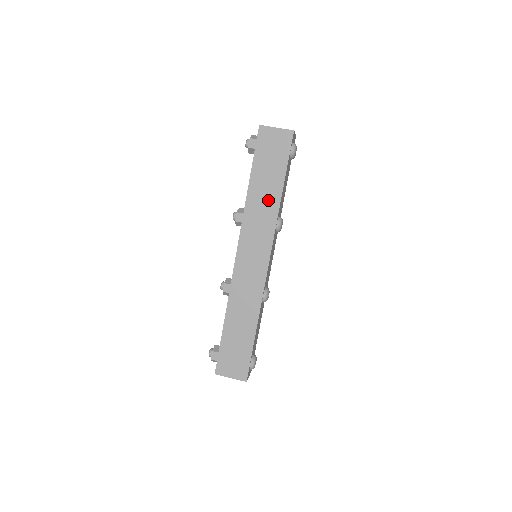
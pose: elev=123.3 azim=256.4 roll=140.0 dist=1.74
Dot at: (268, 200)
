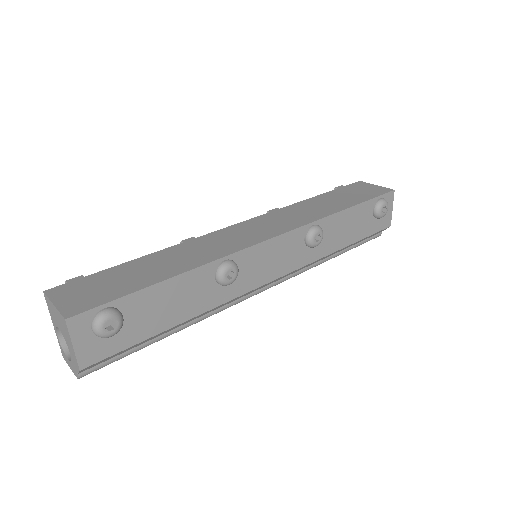
Dot at: (322, 209)
